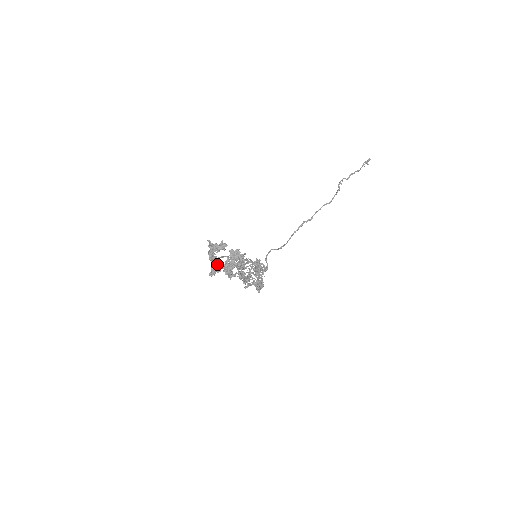
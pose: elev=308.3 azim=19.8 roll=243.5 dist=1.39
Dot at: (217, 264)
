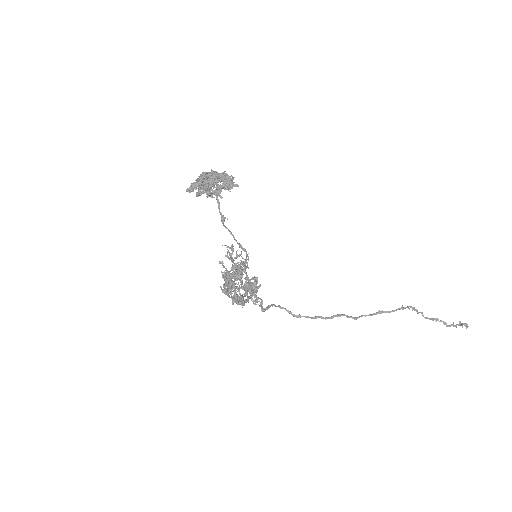
Dot at: (201, 176)
